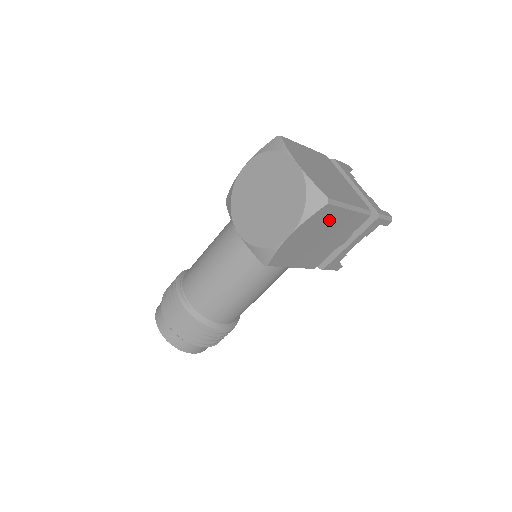
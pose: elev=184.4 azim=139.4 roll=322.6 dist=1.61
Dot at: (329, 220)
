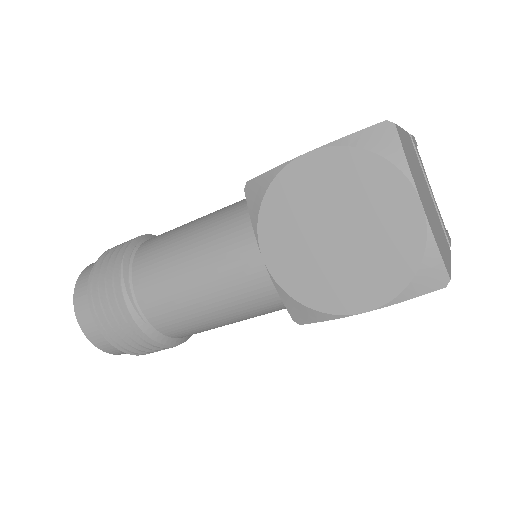
Dot at: occluded
